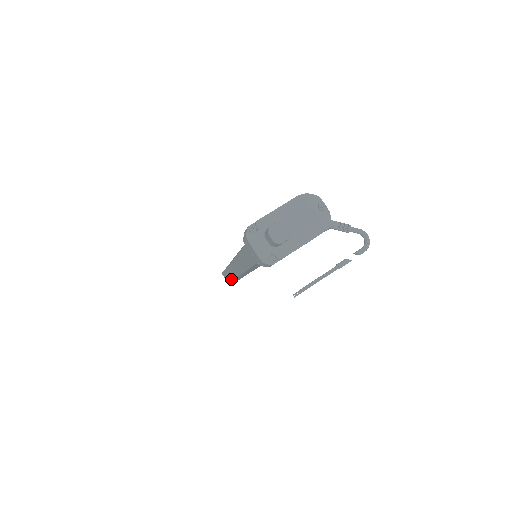
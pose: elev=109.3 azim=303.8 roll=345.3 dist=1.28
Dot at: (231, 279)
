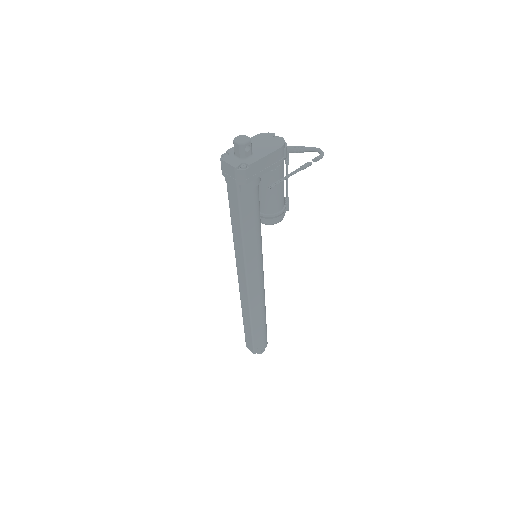
Dot at: (250, 326)
